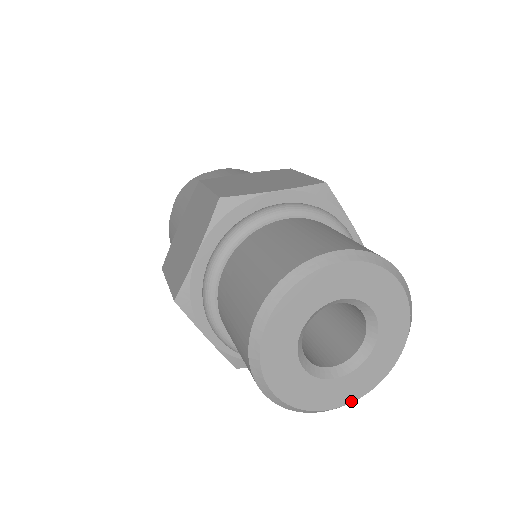
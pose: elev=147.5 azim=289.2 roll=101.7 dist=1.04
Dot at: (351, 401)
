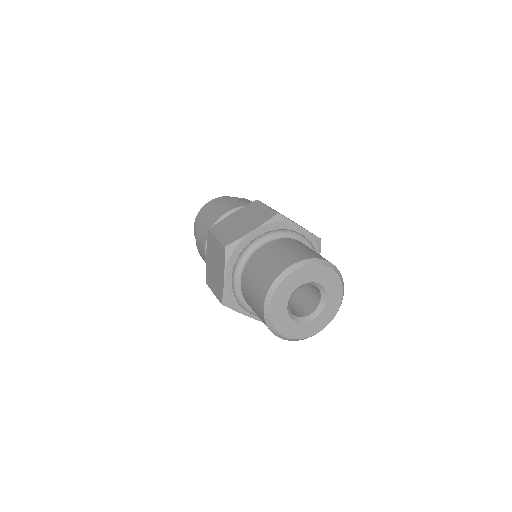
Dot at: occluded
